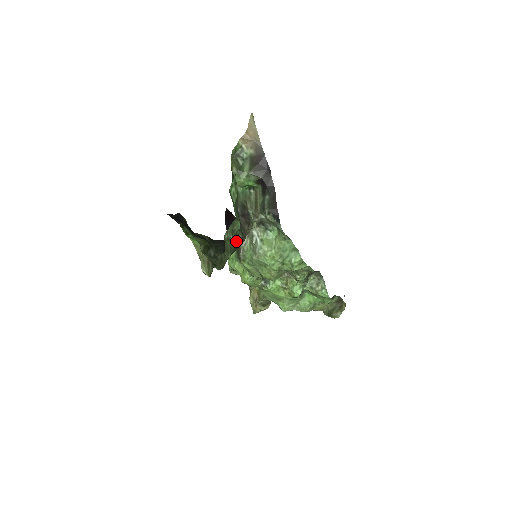
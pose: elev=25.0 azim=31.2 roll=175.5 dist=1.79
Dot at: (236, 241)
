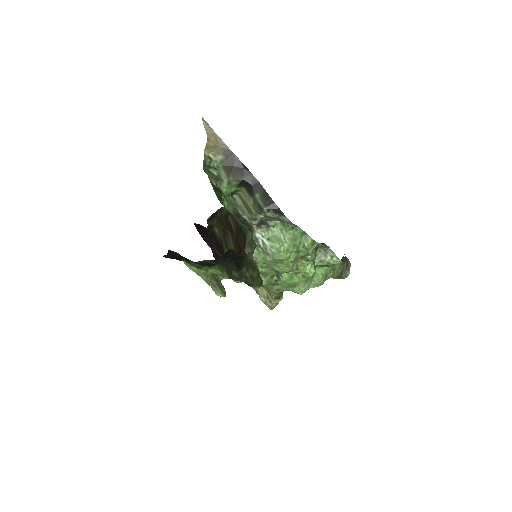
Dot at: (252, 252)
